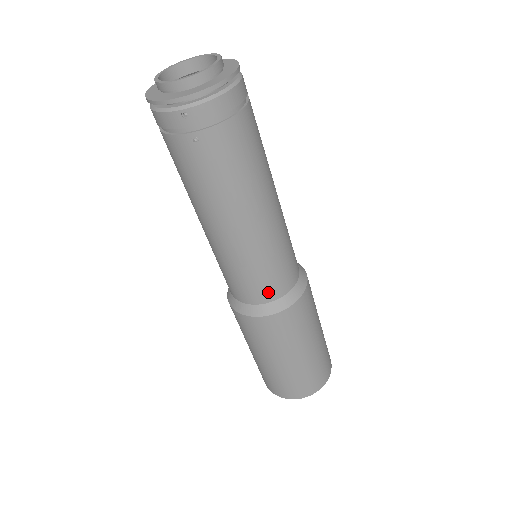
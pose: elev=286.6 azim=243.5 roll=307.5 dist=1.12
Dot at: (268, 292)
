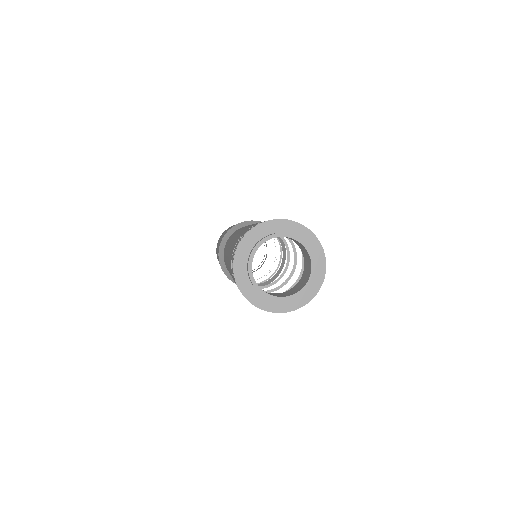
Dot at: occluded
